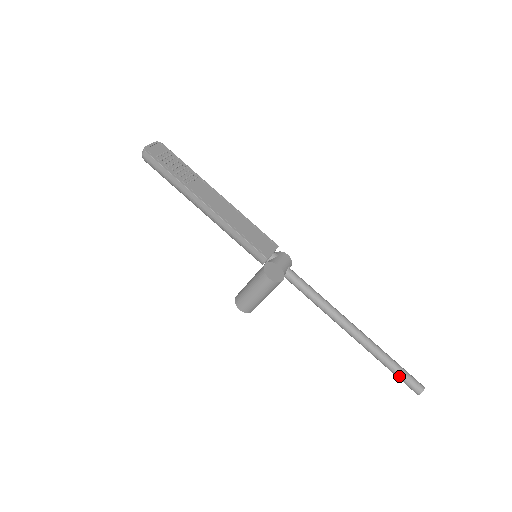
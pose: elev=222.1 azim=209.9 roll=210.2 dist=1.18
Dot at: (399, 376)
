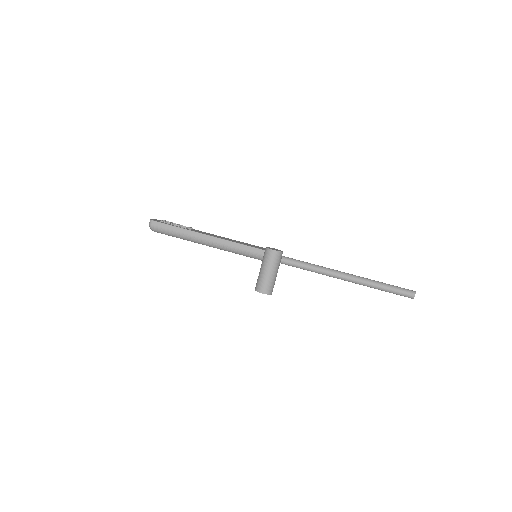
Dot at: (394, 290)
